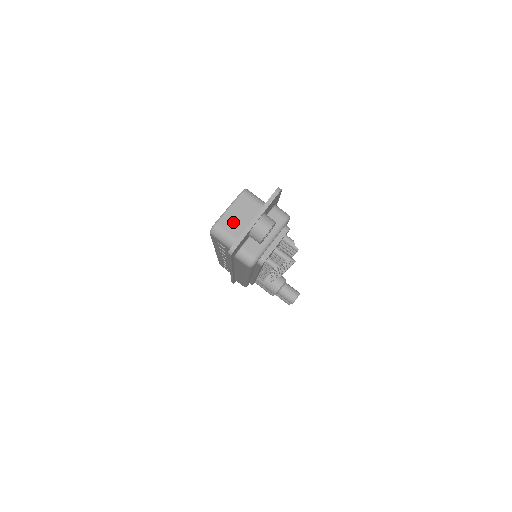
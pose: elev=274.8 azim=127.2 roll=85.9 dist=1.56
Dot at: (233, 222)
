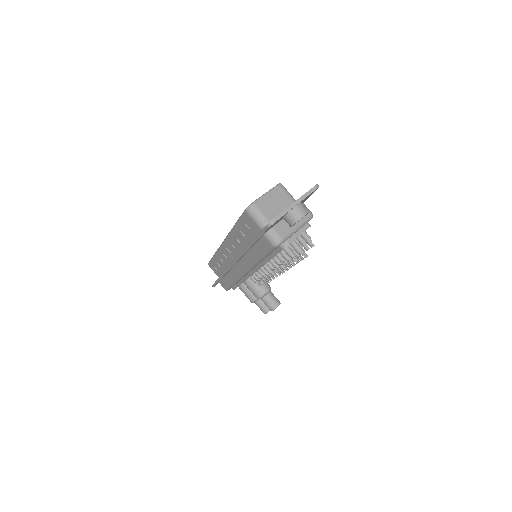
Dot at: (268, 206)
